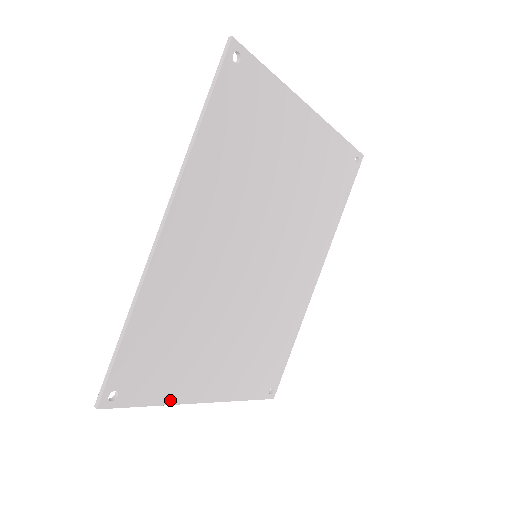
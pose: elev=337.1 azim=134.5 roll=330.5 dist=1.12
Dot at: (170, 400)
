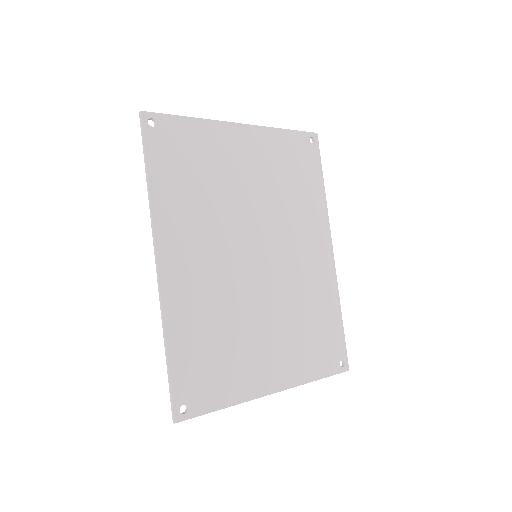
Dot at: (239, 399)
